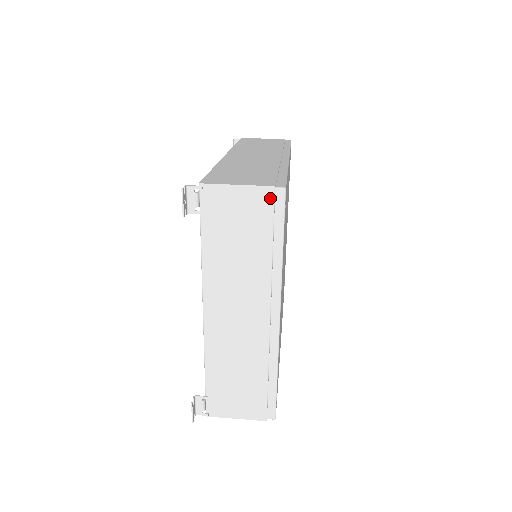
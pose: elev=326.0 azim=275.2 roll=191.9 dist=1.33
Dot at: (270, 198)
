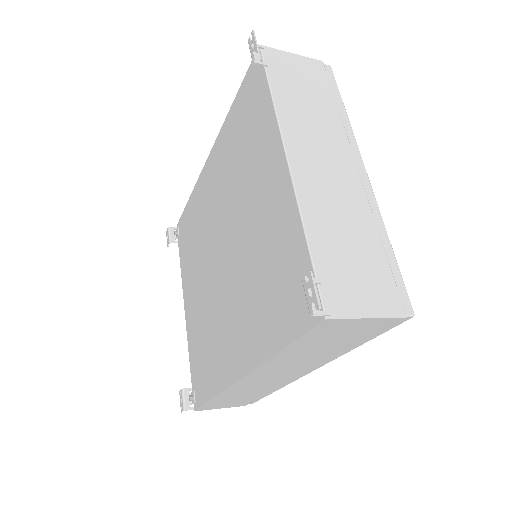
Dot at: (322, 68)
